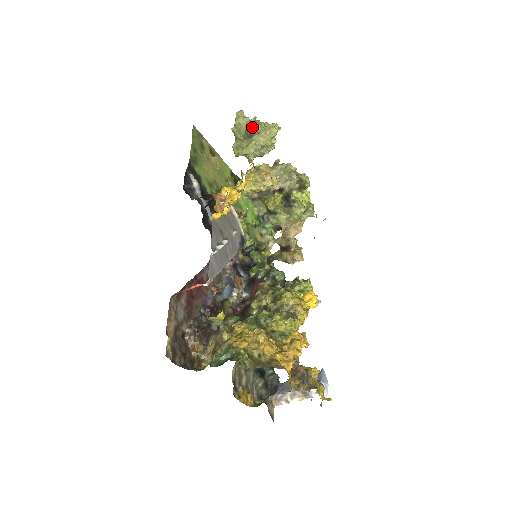
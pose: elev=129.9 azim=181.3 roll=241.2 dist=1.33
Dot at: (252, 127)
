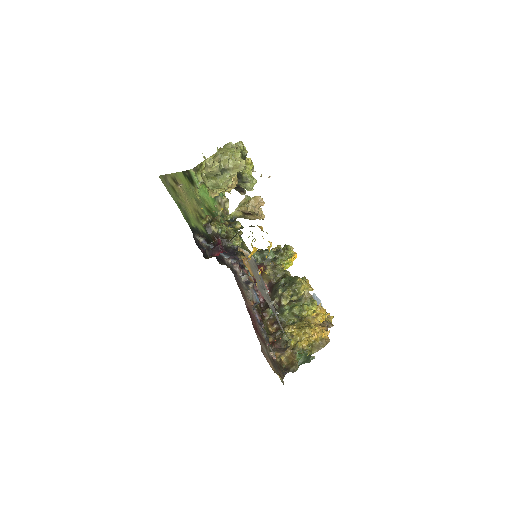
Dot at: (220, 165)
